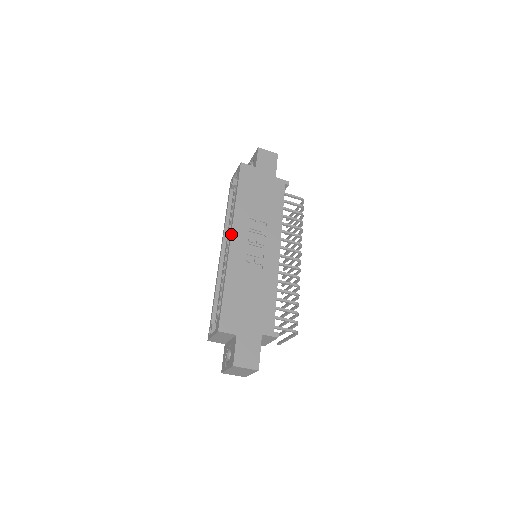
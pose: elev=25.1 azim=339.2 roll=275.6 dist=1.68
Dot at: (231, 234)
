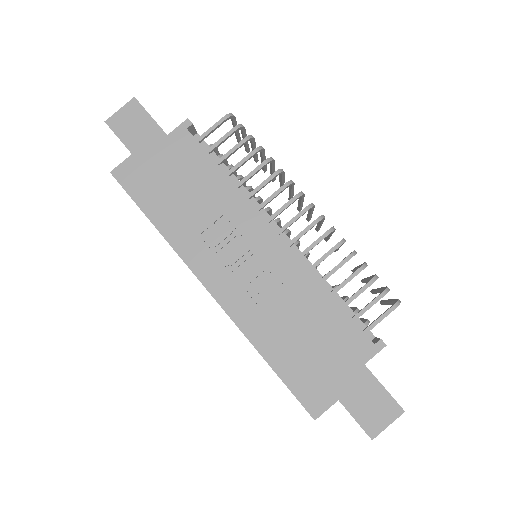
Dot at: (202, 284)
